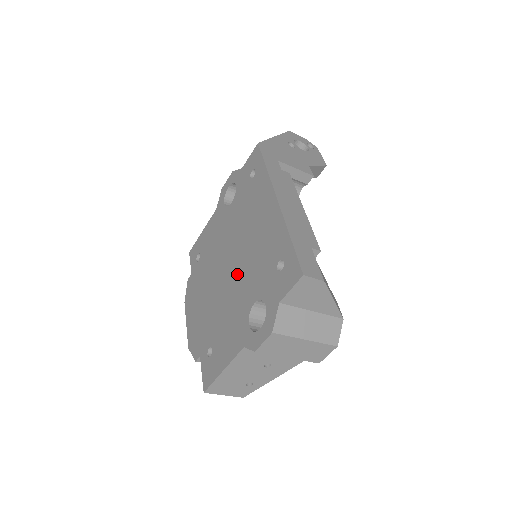
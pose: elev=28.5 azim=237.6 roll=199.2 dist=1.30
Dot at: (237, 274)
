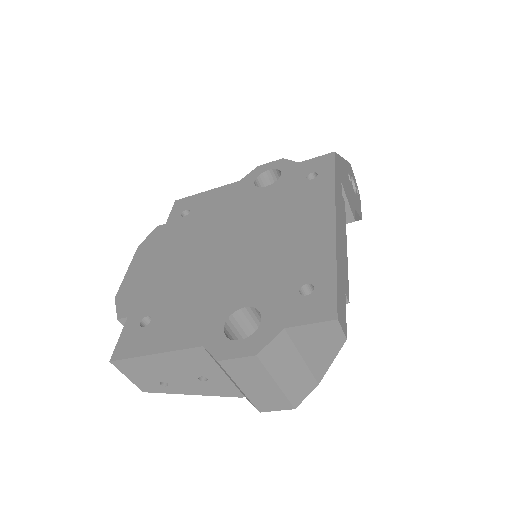
Dot at: (235, 262)
